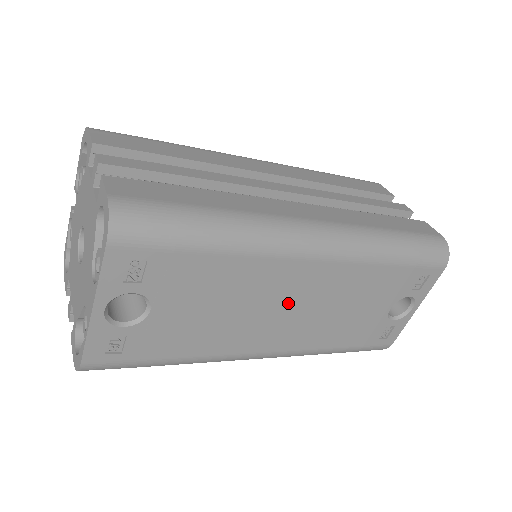
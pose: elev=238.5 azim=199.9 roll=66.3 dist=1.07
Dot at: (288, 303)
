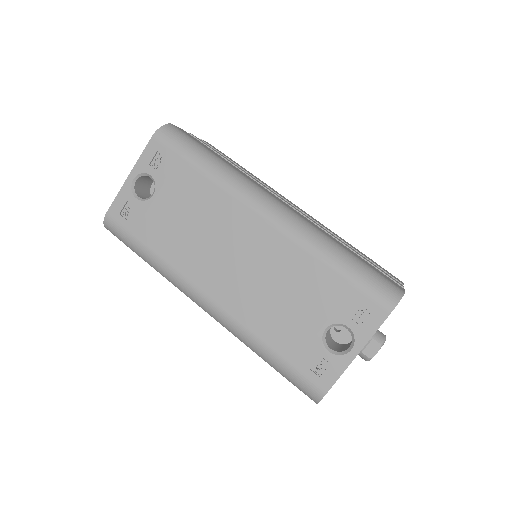
Dot at: (235, 250)
